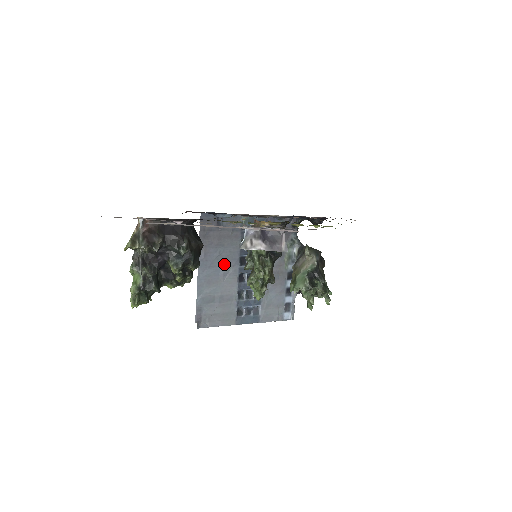
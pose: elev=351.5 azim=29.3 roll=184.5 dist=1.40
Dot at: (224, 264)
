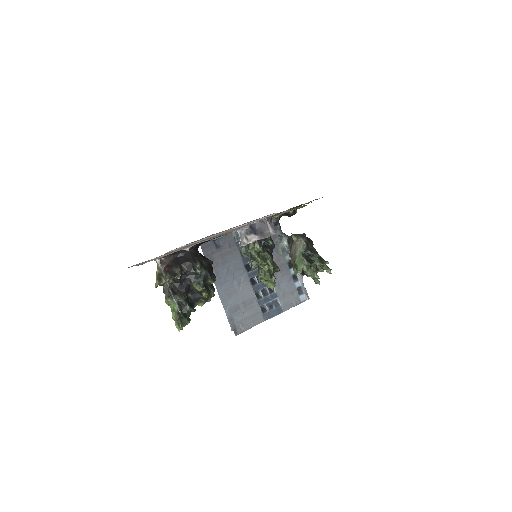
Dot at: (235, 276)
